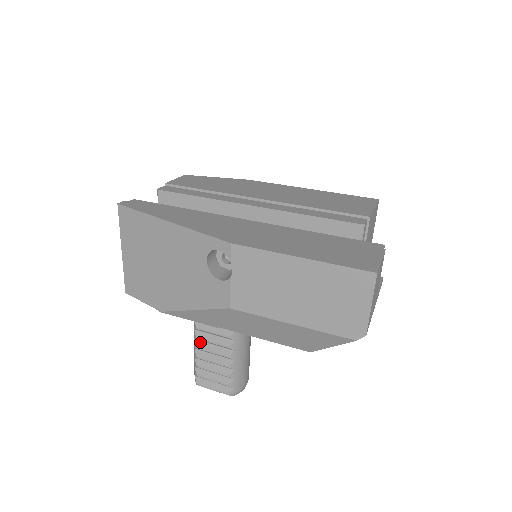
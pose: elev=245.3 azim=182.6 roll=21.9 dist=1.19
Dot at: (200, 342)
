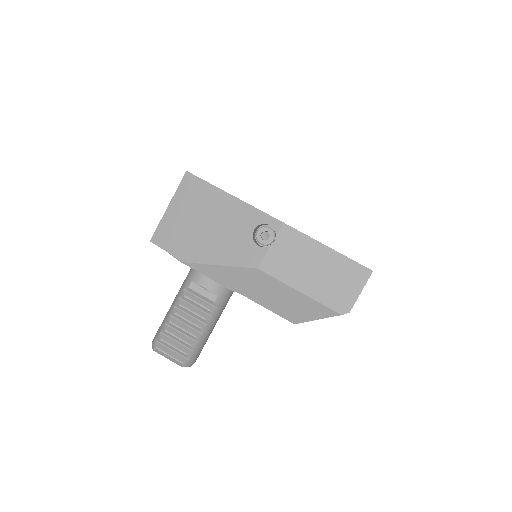
Dot at: (179, 310)
